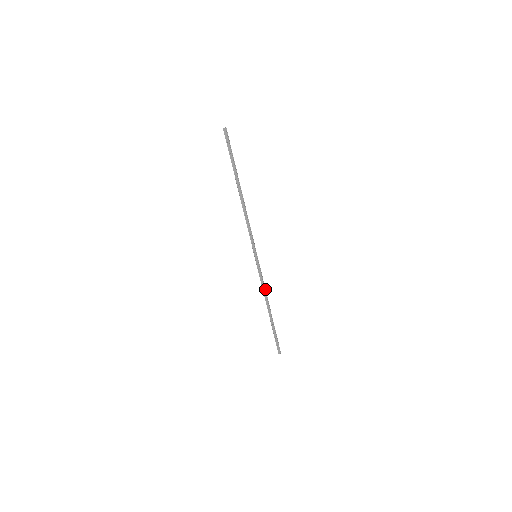
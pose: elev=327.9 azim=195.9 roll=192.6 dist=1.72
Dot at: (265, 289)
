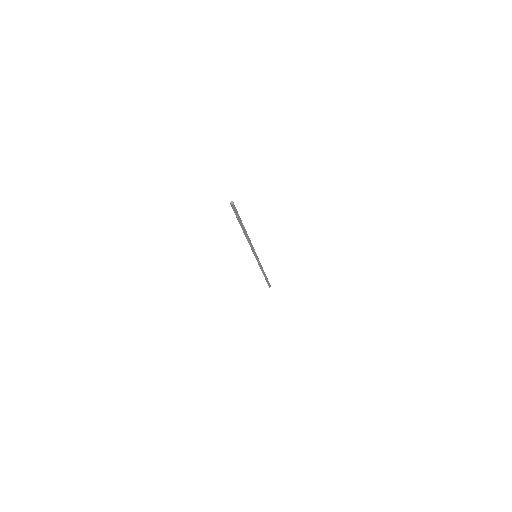
Dot at: occluded
